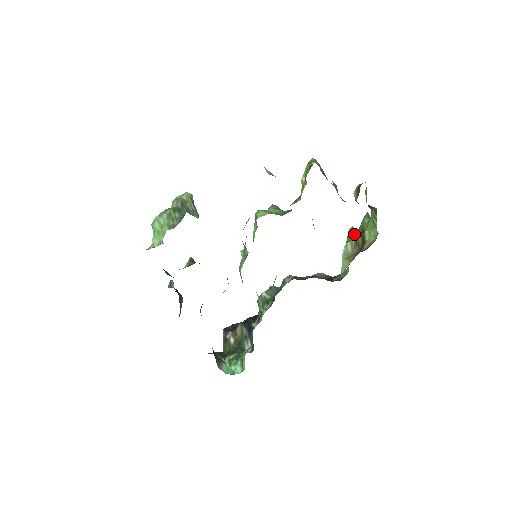
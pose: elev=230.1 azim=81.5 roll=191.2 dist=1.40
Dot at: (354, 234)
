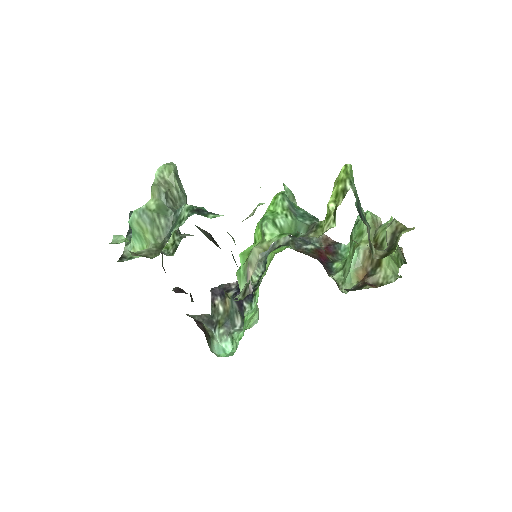
Dot at: (370, 233)
